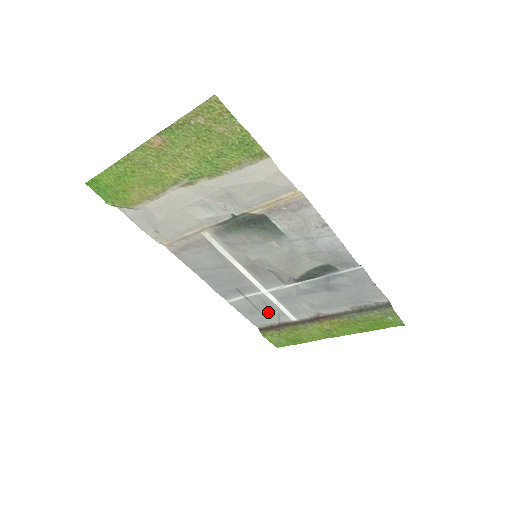
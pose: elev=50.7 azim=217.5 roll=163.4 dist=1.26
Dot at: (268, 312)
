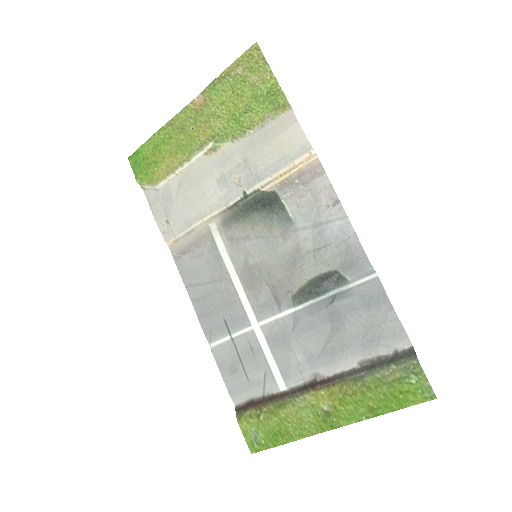
Dot at: (253, 370)
